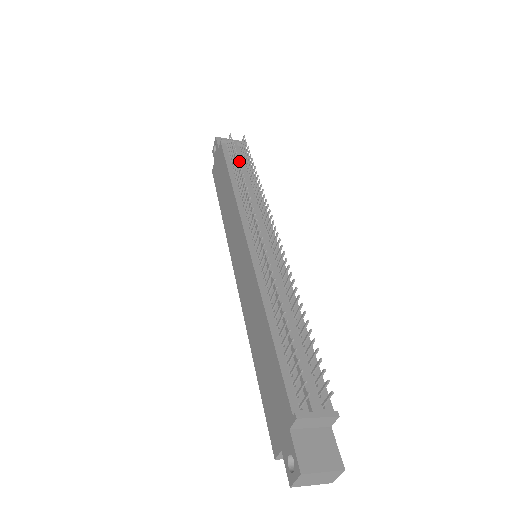
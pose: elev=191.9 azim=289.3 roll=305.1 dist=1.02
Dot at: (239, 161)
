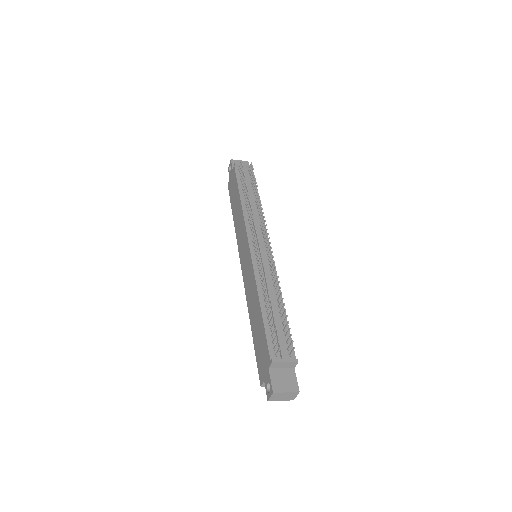
Dot at: occluded
